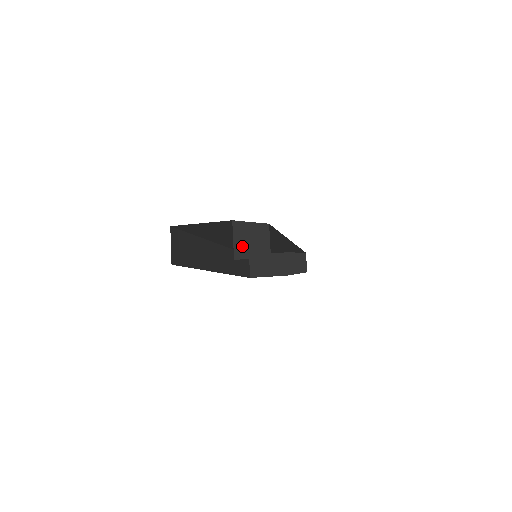
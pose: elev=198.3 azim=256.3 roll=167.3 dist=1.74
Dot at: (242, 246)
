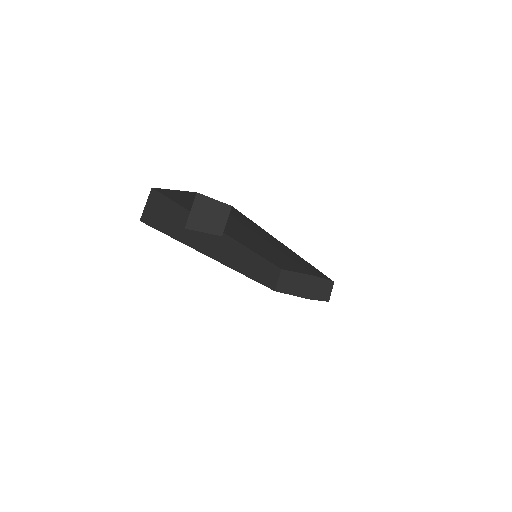
Dot at: (197, 218)
